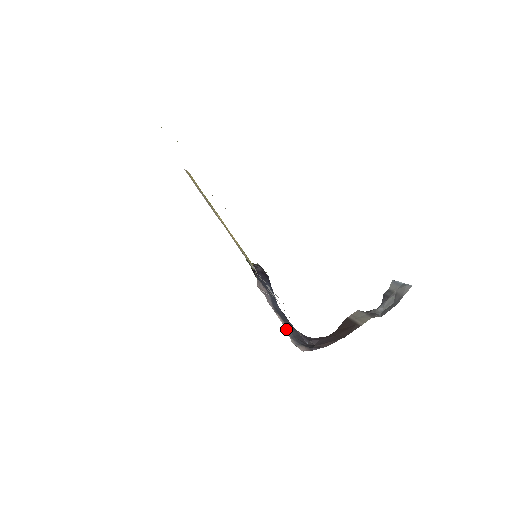
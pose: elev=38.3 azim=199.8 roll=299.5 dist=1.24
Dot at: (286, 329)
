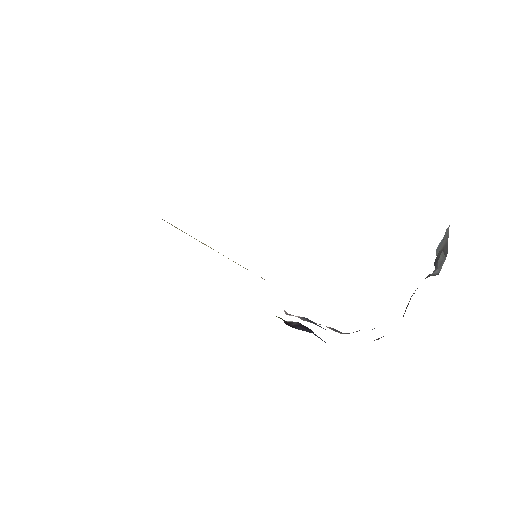
Dot at: (331, 329)
